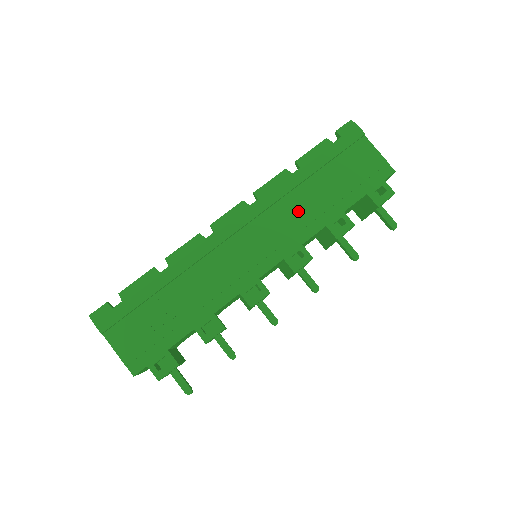
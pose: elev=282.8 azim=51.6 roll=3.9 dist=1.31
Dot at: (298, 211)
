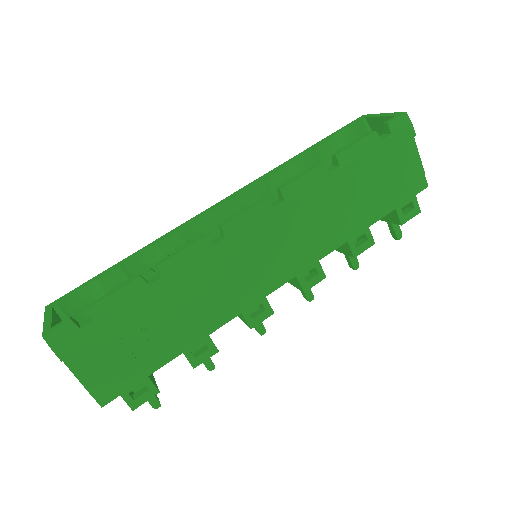
Dot at: (324, 220)
